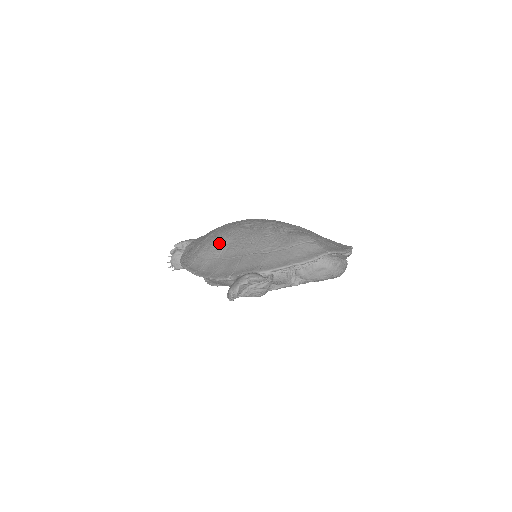
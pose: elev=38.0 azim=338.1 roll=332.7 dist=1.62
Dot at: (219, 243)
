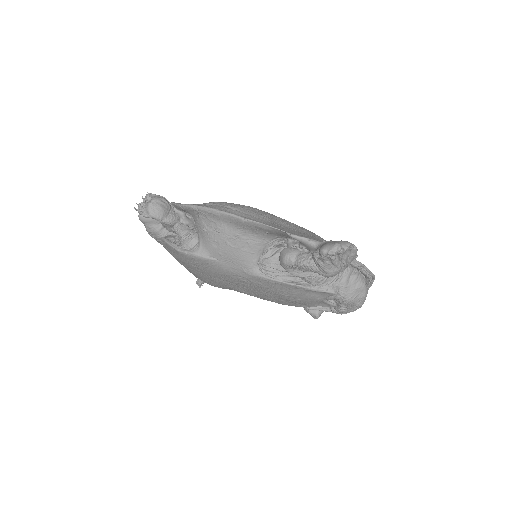
Dot at: (263, 212)
